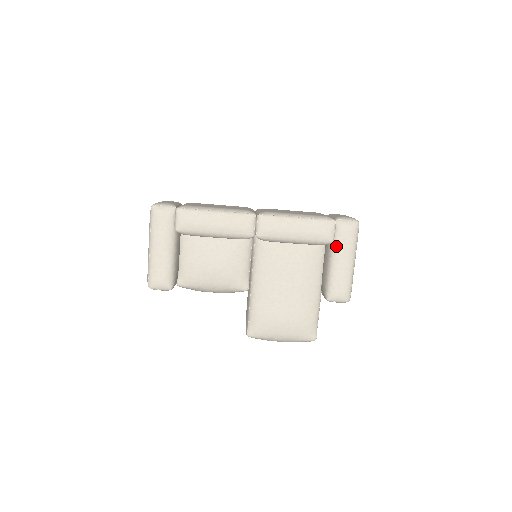
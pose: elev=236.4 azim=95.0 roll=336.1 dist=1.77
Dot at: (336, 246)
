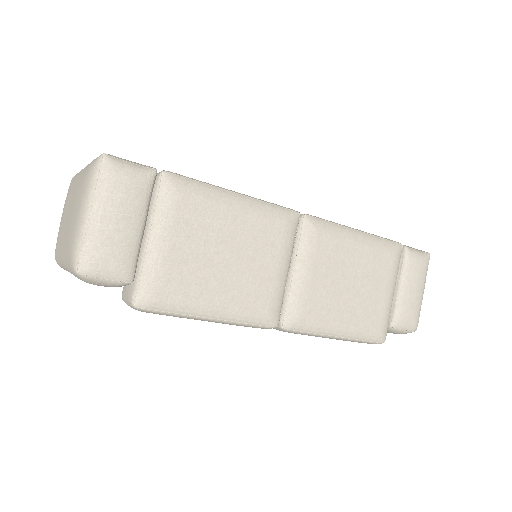
Dot at: occluded
